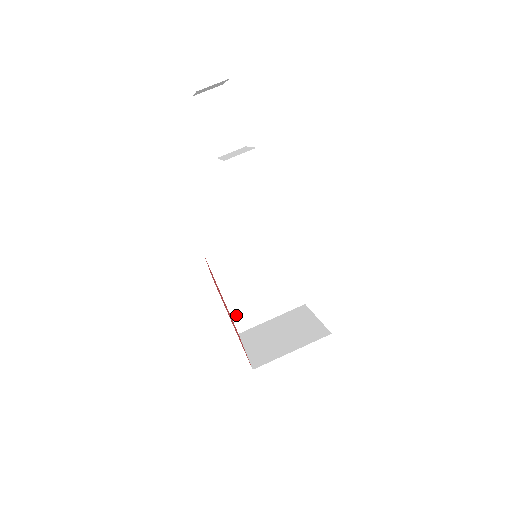
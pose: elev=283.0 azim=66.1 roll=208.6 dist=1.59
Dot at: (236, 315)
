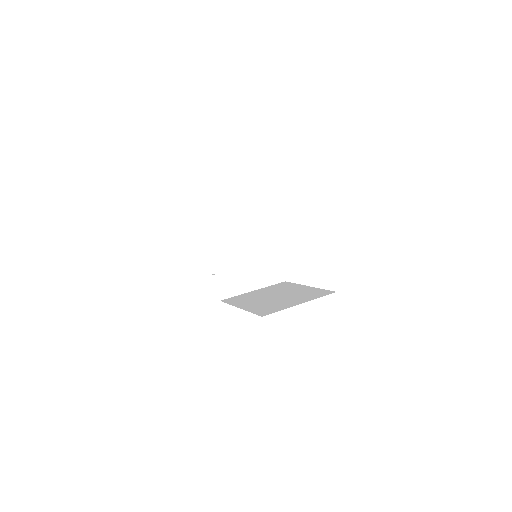
Dot at: (256, 311)
